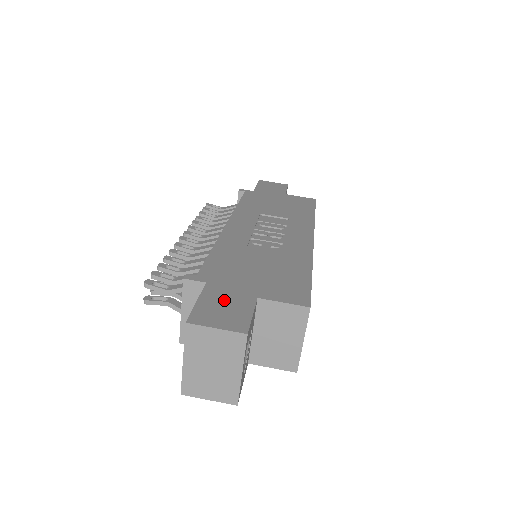
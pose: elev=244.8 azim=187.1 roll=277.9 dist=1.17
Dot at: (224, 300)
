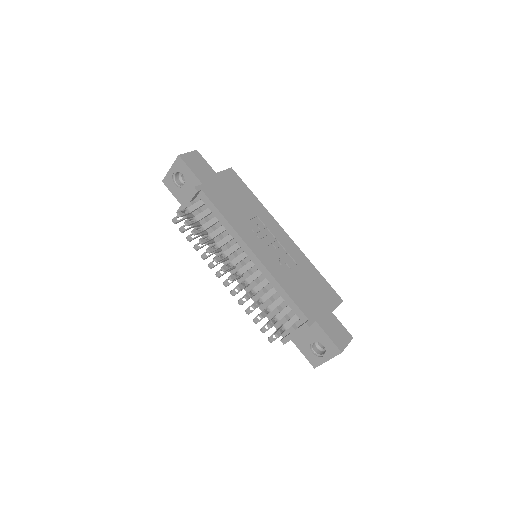
Dot at: (331, 326)
